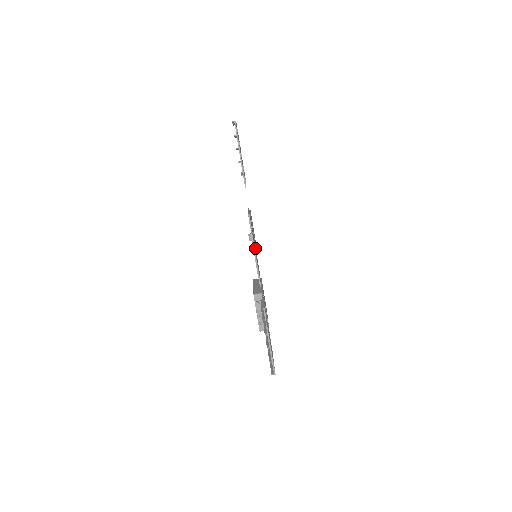
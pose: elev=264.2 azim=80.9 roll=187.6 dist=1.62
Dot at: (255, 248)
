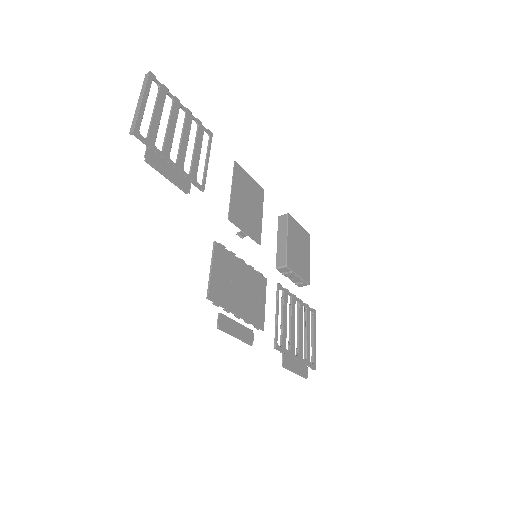
Dot at: (242, 288)
